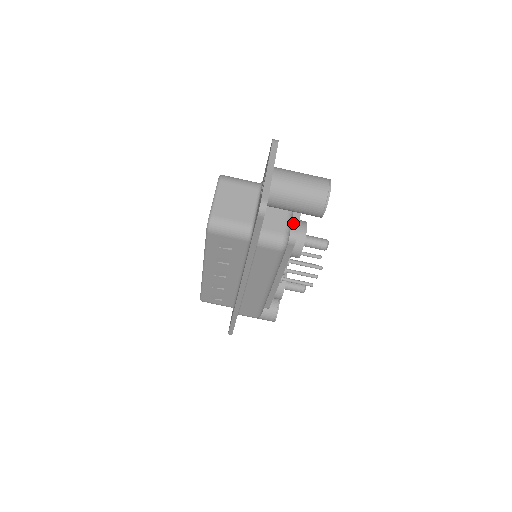
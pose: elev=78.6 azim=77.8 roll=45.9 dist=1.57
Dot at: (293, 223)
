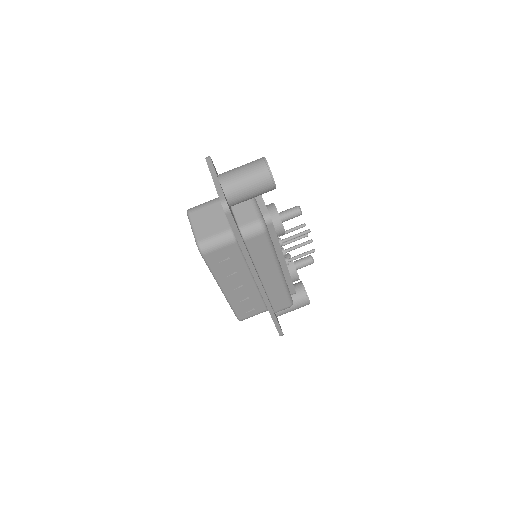
Dot at: (261, 208)
